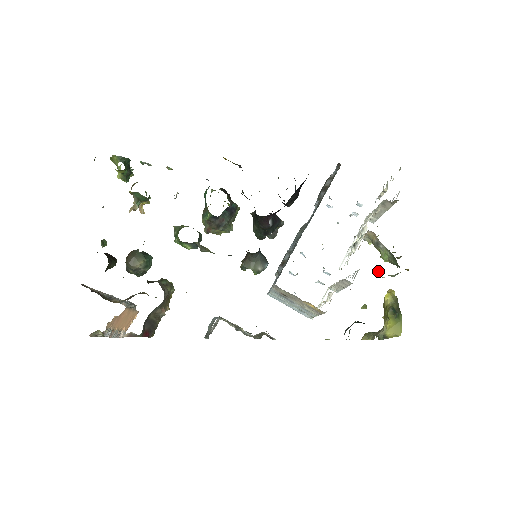
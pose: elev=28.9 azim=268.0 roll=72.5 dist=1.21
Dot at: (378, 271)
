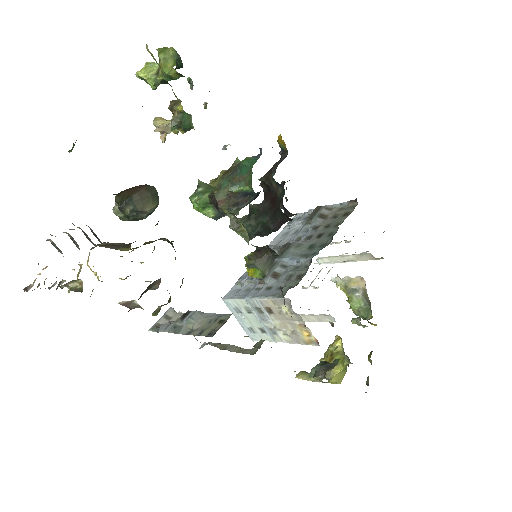
Dot at: (359, 318)
